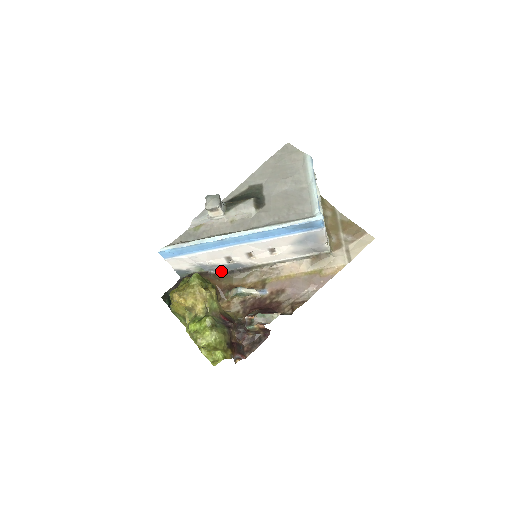
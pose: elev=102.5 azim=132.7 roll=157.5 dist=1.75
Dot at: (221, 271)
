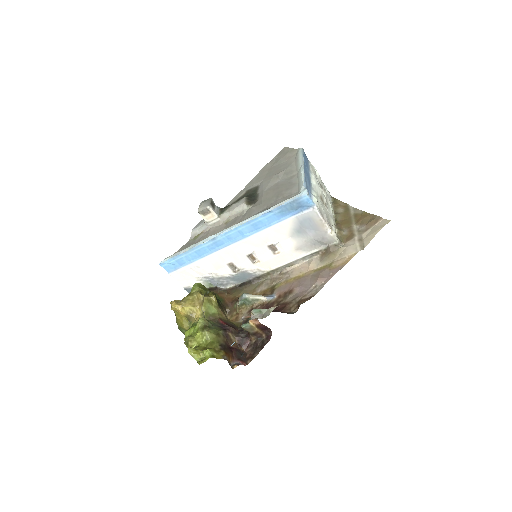
Dot at: (232, 285)
